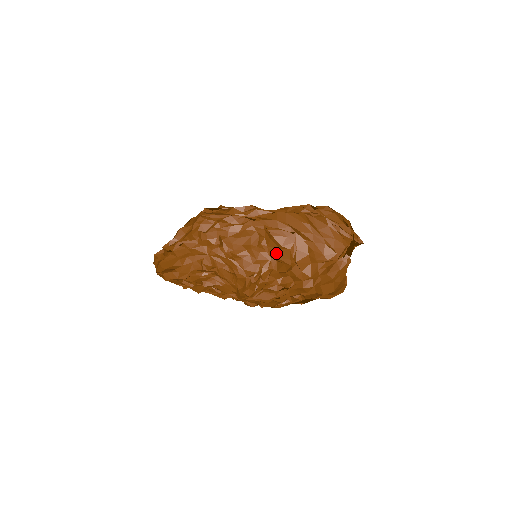
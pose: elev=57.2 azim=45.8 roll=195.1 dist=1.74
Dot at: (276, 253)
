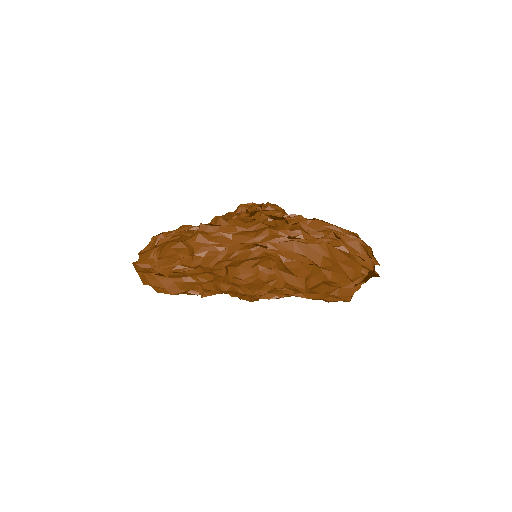
Dot at: (289, 279)
